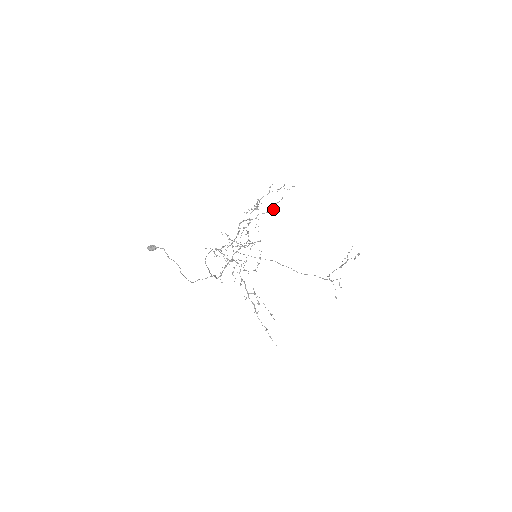
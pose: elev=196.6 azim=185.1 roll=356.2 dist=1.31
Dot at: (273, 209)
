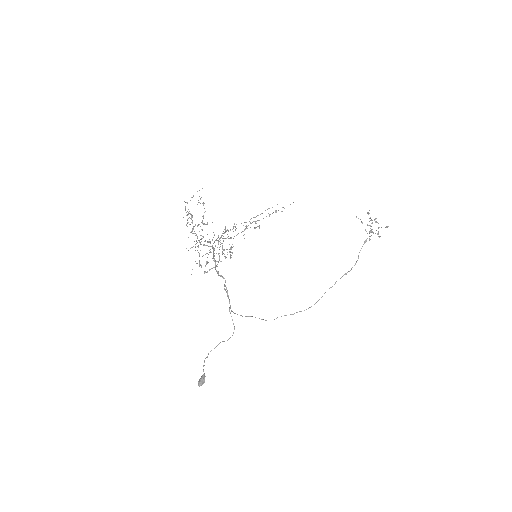
Dot at: occluded
